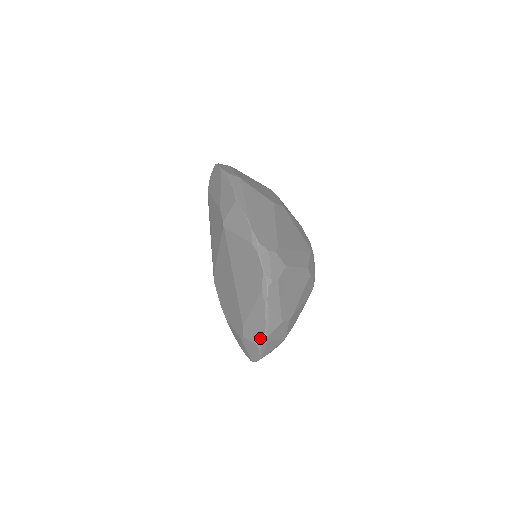
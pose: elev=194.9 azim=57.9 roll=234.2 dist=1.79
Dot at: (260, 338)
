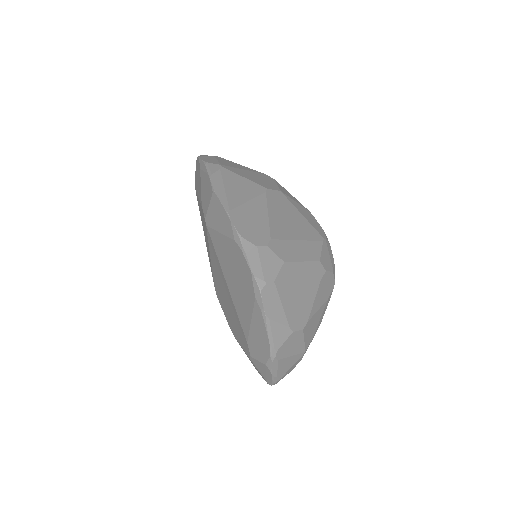
Dot at: (267, 356)
